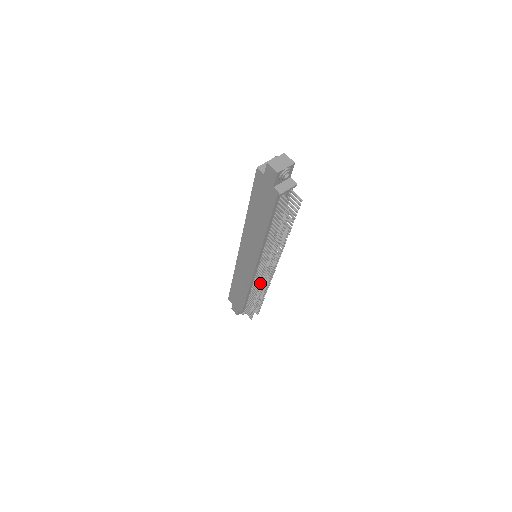
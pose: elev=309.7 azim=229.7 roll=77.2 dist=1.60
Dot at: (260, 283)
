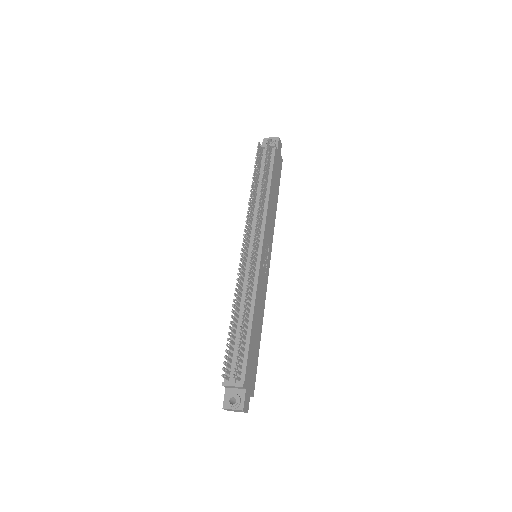
Dot at: (240, 272)
